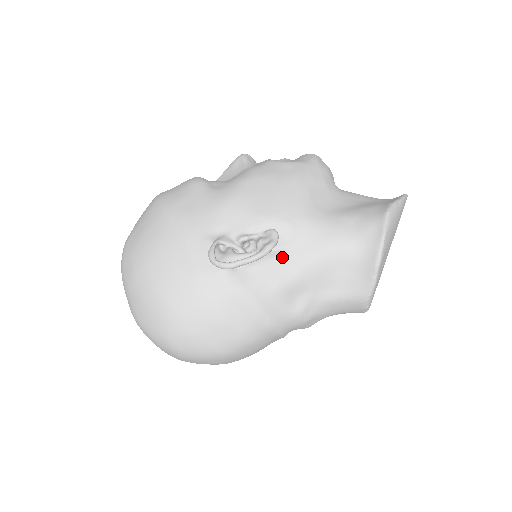
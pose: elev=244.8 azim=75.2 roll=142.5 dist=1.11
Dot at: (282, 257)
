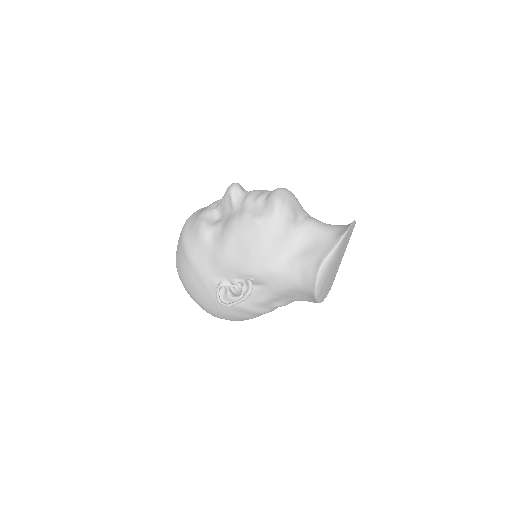
Dot at: (260, 290)
